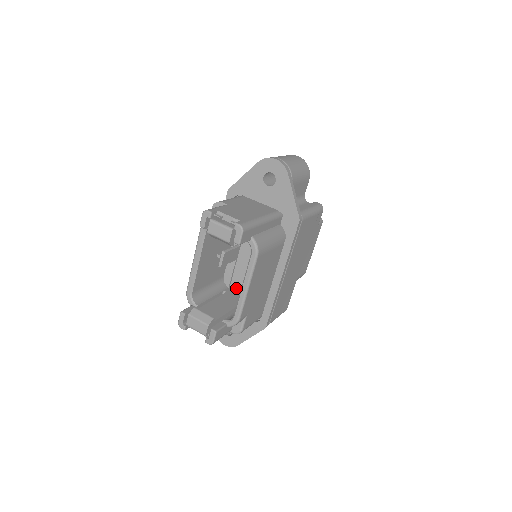
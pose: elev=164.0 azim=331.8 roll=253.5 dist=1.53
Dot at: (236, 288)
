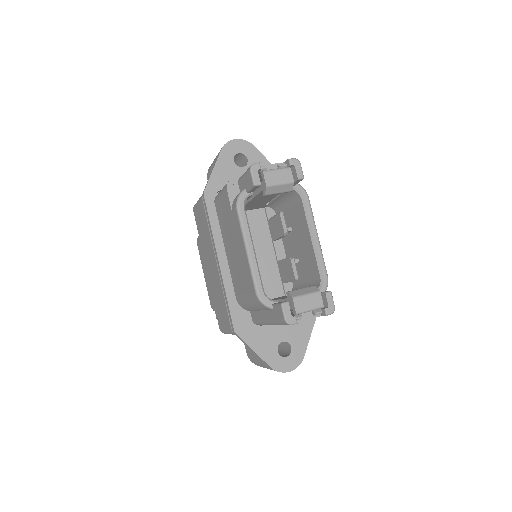
Dot at: occluded
